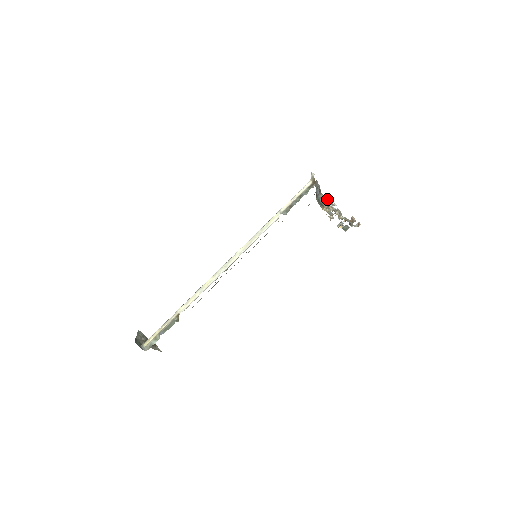
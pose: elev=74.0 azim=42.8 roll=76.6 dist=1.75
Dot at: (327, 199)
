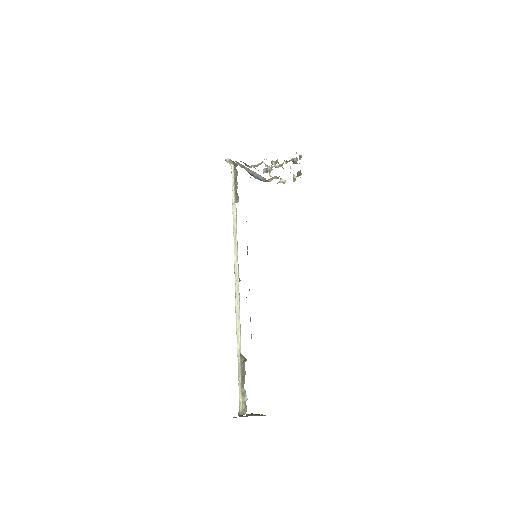
Dot at: (257, 164)
